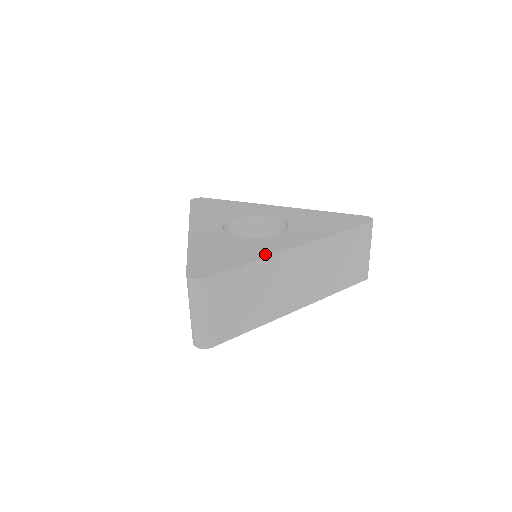
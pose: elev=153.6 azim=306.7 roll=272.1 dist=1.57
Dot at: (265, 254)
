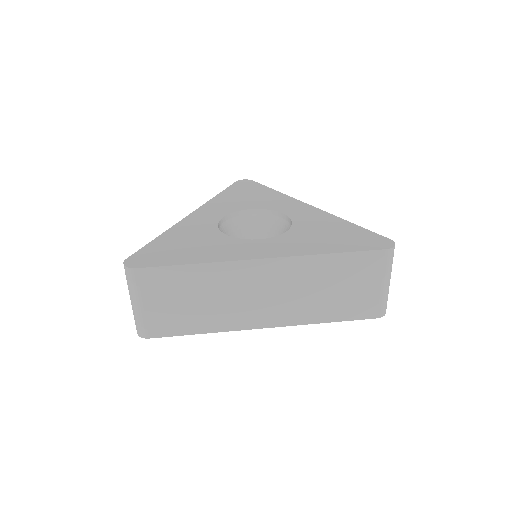
Dot at: (218, 258)
